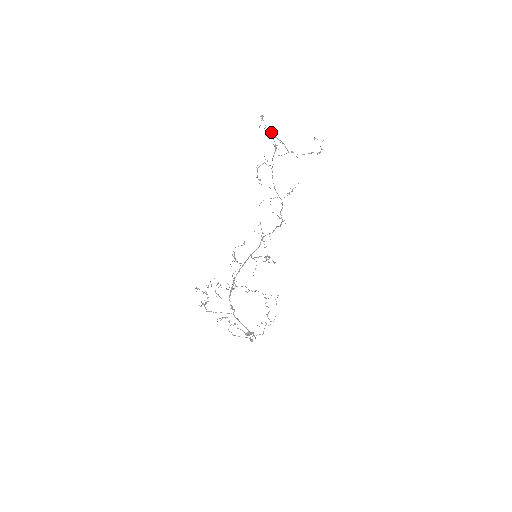
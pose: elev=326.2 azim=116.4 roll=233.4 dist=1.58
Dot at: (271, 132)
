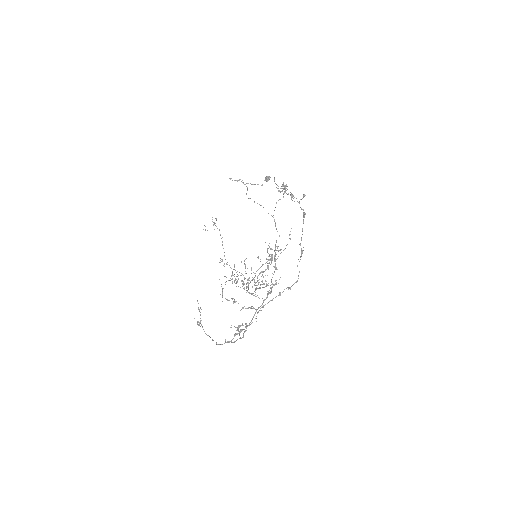
Dot at: (228, 342)
